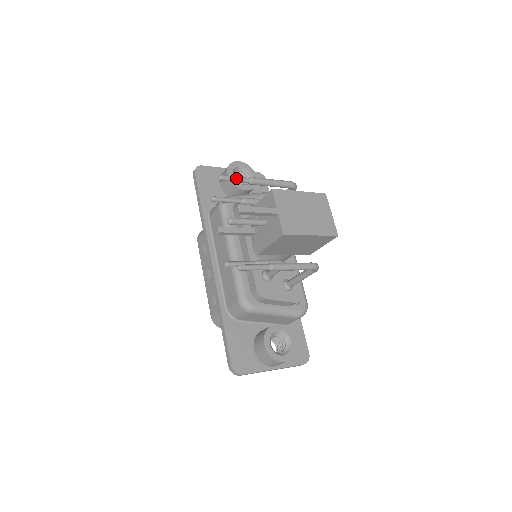
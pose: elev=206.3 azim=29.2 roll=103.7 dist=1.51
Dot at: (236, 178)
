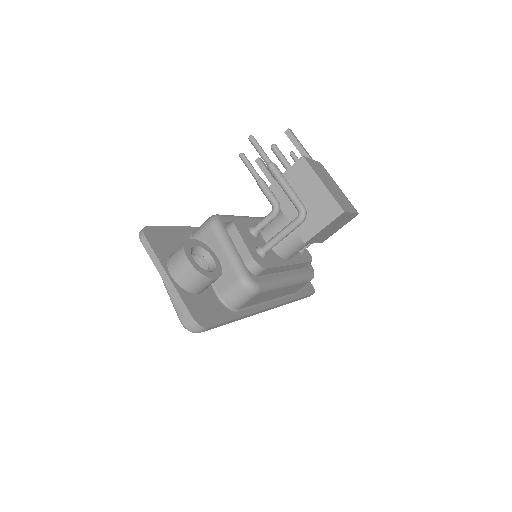
Dot at: occluded
